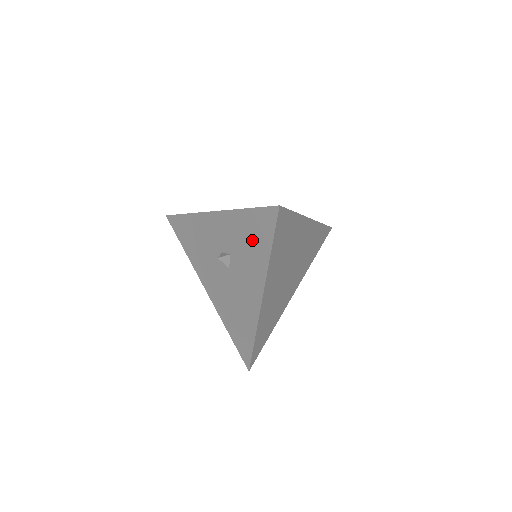
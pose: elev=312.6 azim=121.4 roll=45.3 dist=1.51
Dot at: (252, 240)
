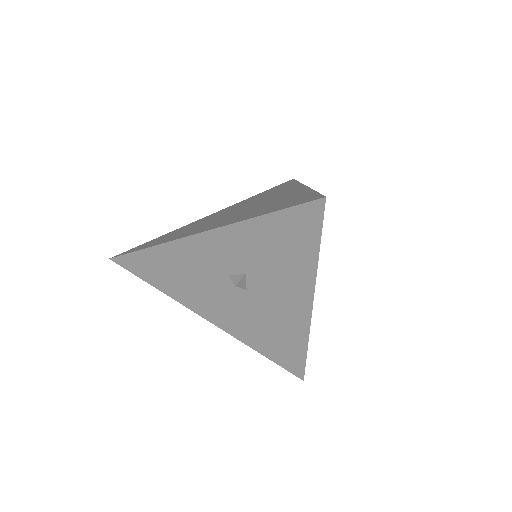
Dot at: (282, 249)
